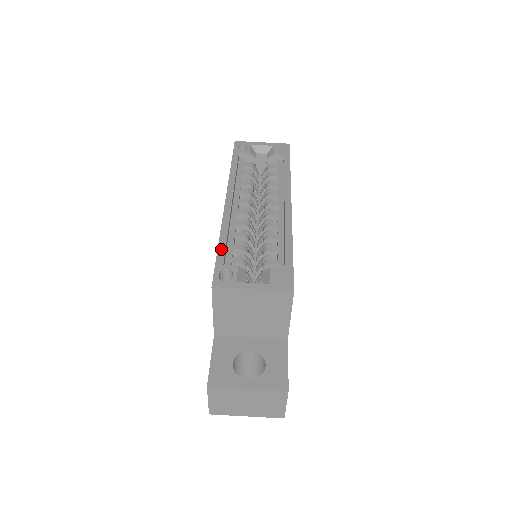
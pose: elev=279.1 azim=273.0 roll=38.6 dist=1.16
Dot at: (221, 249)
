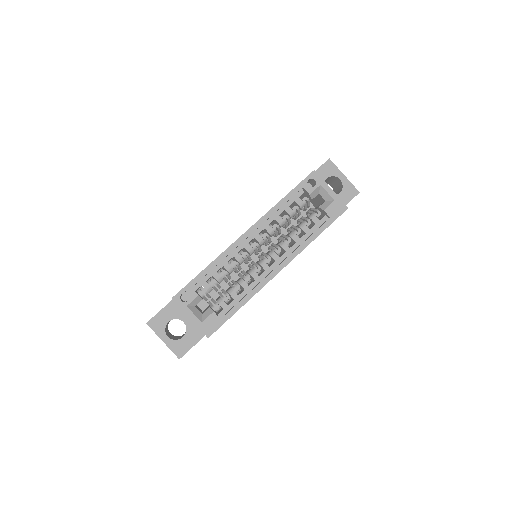
Dot at: (201, 275)
